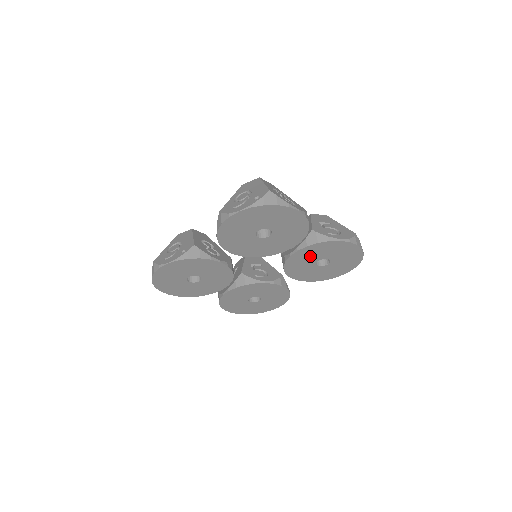
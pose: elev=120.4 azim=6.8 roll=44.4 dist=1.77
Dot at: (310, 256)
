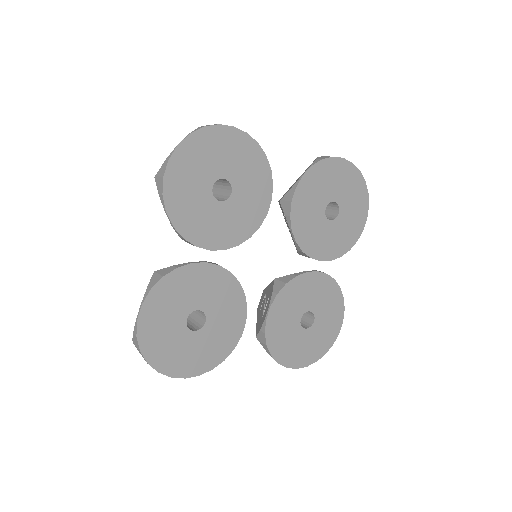
Dot at: (313, 294)
